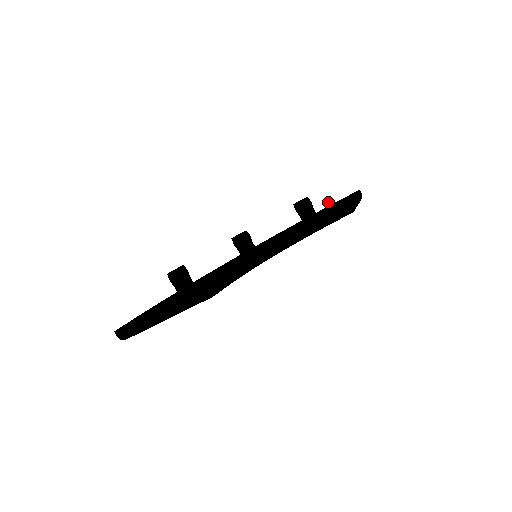
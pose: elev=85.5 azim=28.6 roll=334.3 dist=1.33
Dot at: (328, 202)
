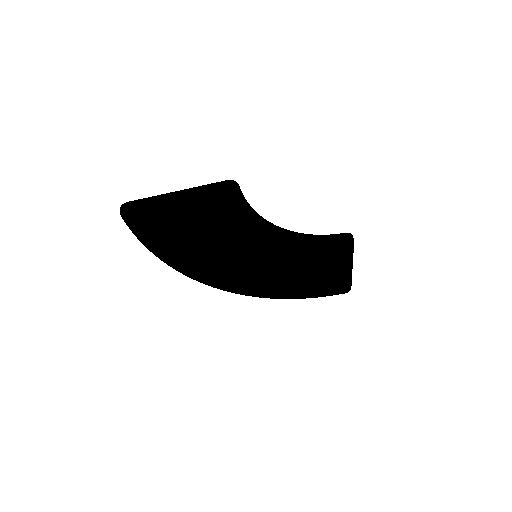
Dot at: occluded
